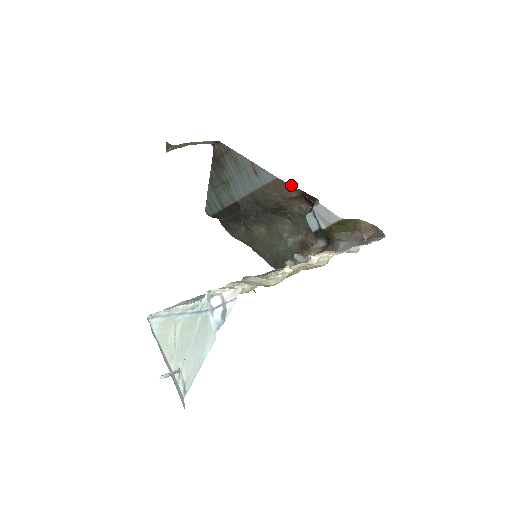
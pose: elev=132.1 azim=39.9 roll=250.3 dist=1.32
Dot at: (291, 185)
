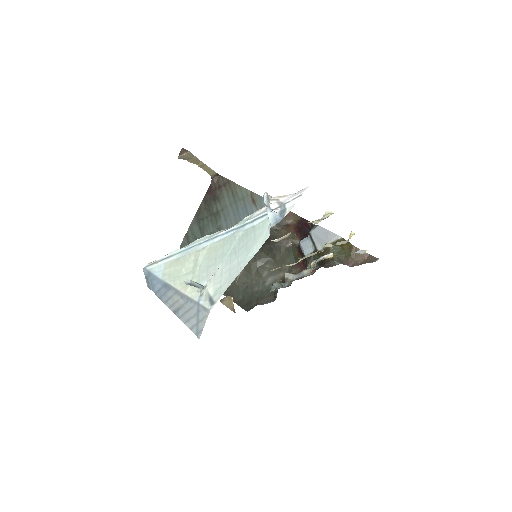
Dot at: occluded
